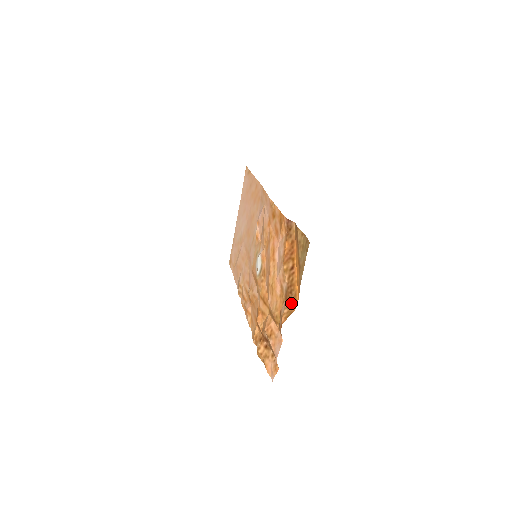
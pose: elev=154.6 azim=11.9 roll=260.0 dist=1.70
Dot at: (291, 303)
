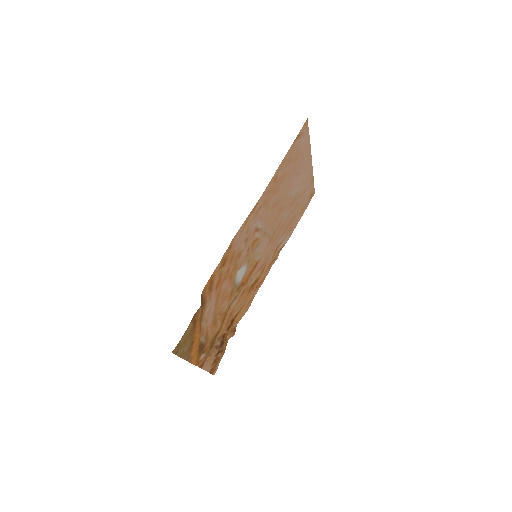
Dot at: (199, 357)
